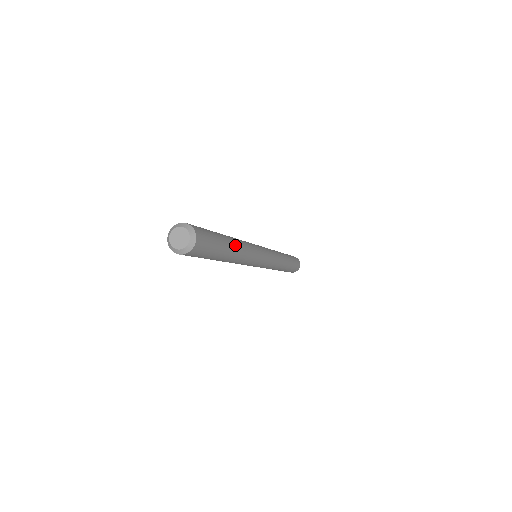
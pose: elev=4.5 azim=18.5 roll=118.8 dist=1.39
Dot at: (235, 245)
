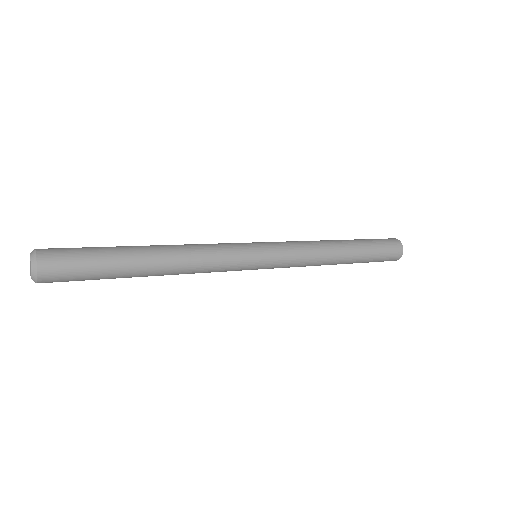
Dot at: (155, 267)
